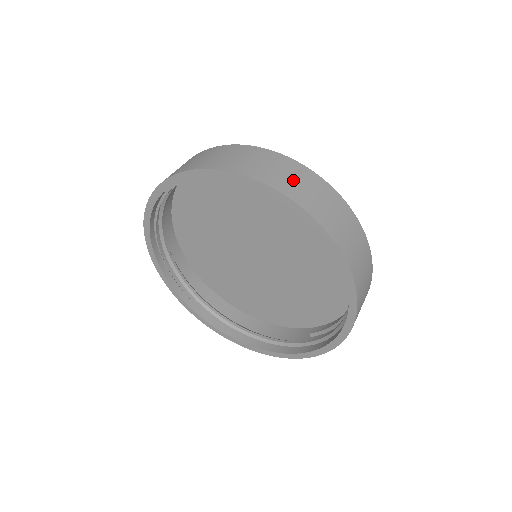
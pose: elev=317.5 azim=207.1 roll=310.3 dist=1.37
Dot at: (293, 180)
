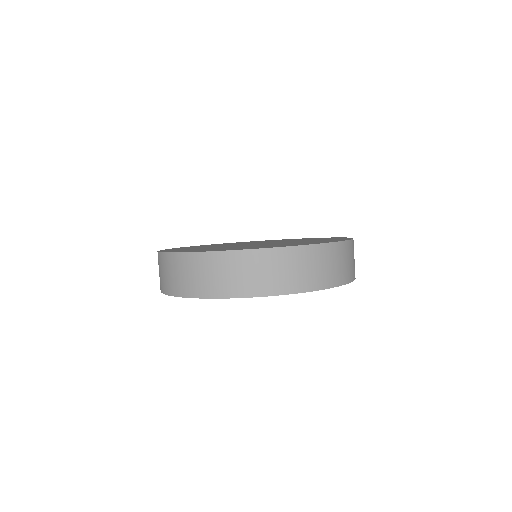
Dot at: (260, 275)
